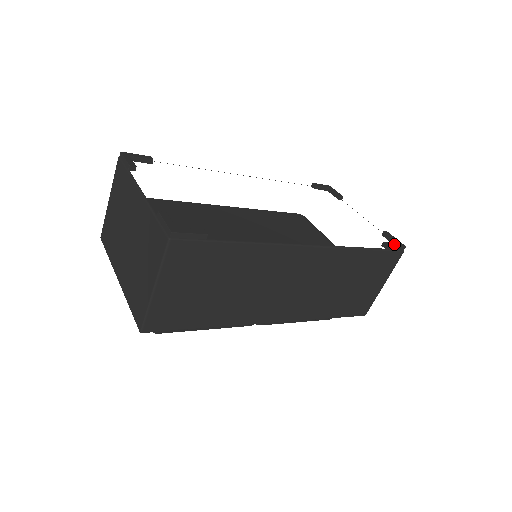
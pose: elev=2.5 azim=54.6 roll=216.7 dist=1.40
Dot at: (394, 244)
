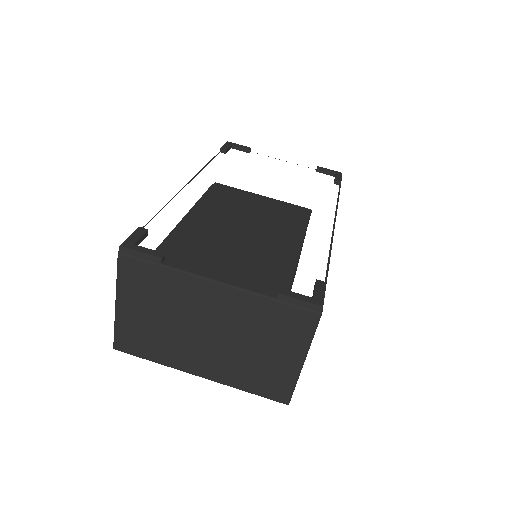
Dot at: (339, 177)
